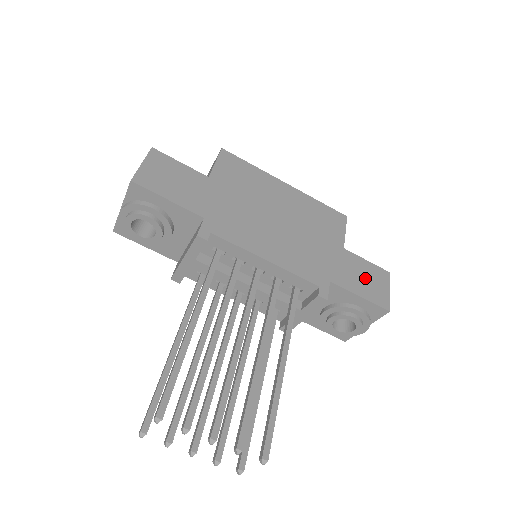
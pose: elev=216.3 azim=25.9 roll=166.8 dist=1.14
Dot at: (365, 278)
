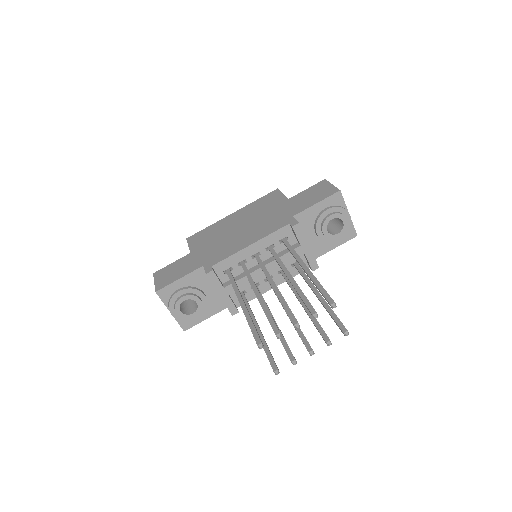
Dot at: (312, 195)
